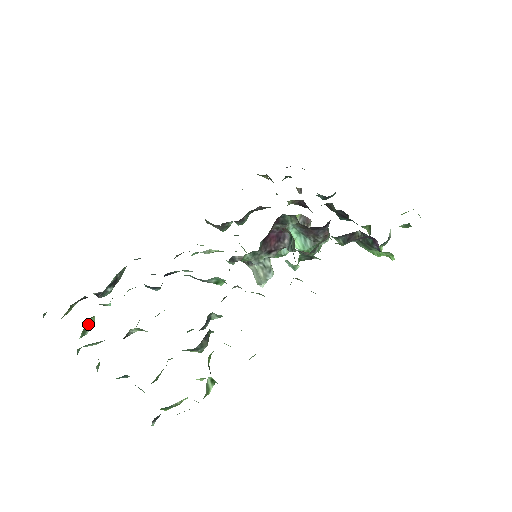
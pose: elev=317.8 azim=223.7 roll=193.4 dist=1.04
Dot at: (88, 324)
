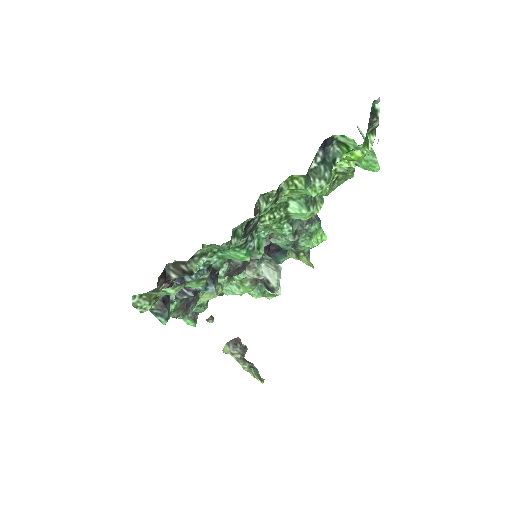
Dot at: occluded
